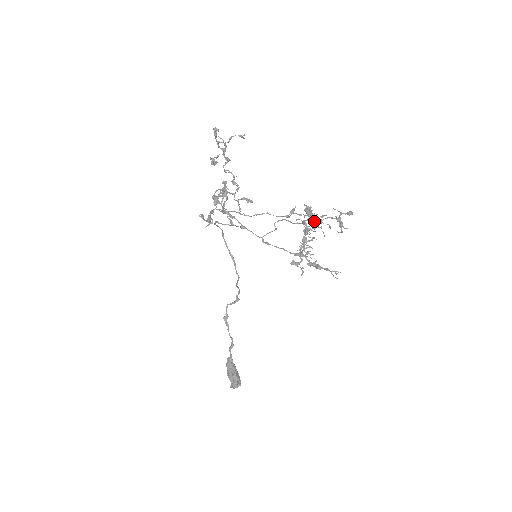
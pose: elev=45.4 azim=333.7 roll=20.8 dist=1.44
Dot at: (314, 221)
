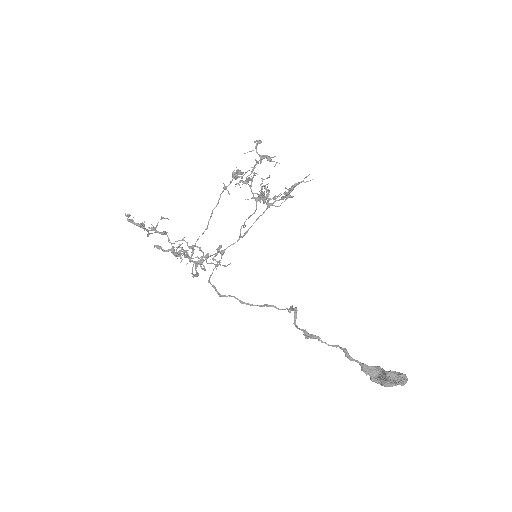
Dot at: (243, 172)
